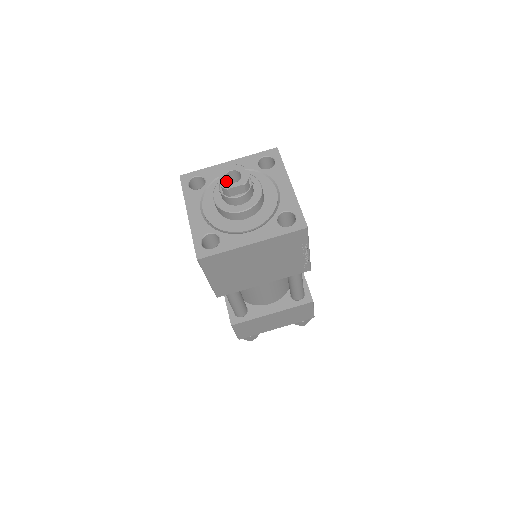
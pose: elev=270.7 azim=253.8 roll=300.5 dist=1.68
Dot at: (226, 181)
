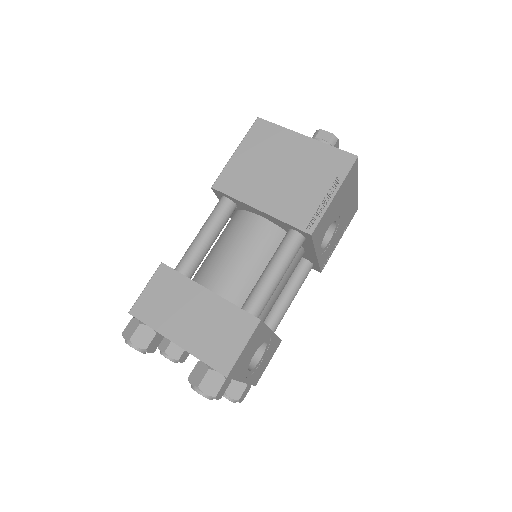
Dot at: occluded
